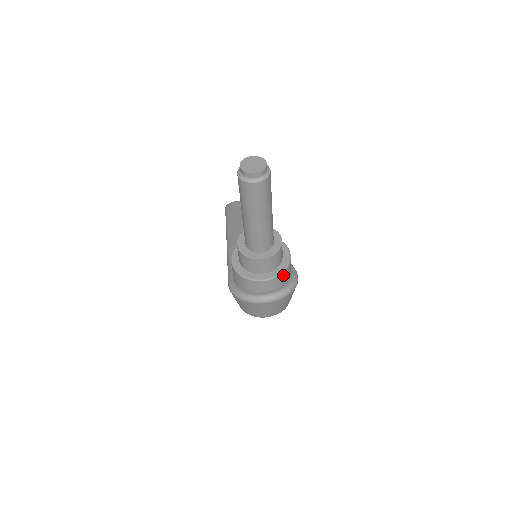
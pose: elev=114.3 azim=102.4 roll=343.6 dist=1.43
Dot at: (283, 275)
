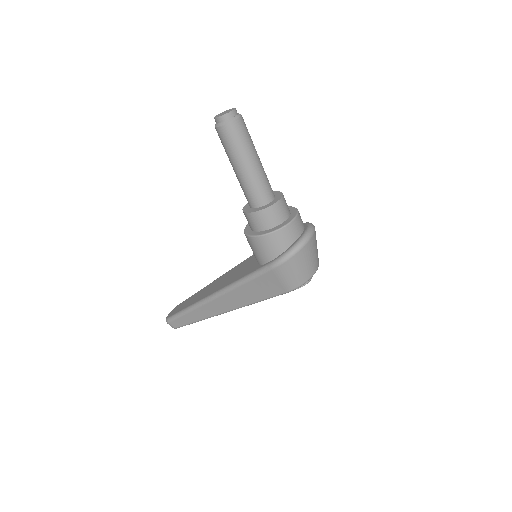
Dot at: occluded
